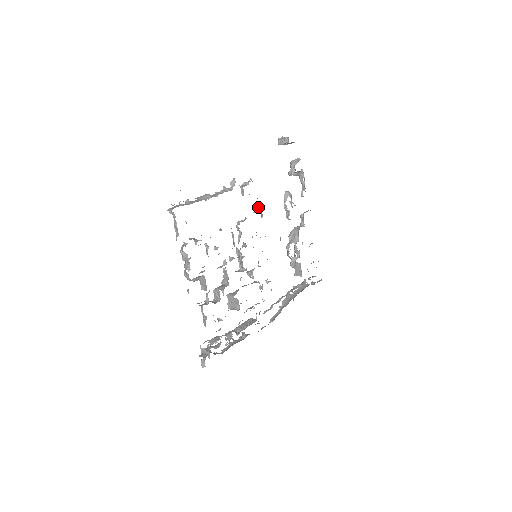
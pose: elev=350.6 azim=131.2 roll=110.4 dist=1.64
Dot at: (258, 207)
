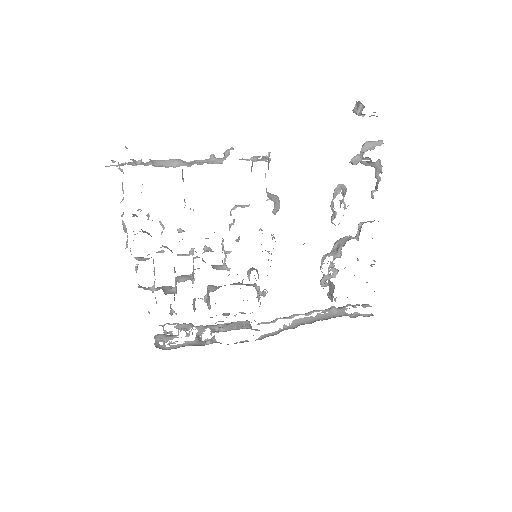
Dot at: (274, 195)
